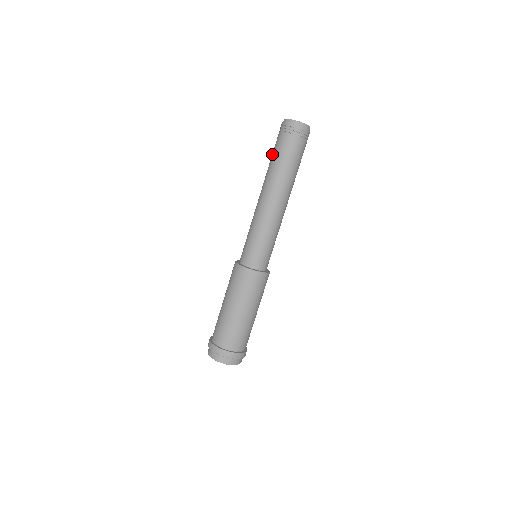
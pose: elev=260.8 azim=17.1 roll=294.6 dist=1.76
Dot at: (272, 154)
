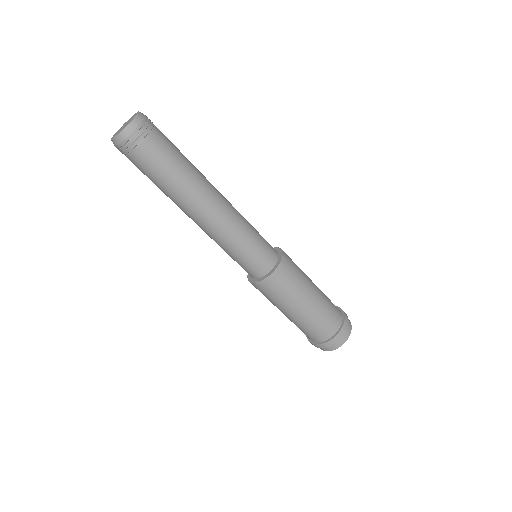
Dot at: occluded
